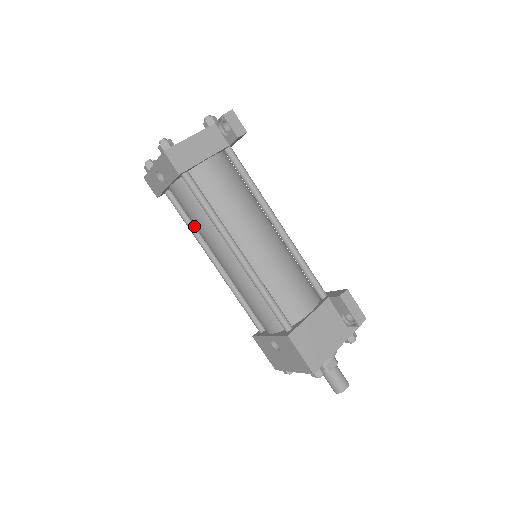
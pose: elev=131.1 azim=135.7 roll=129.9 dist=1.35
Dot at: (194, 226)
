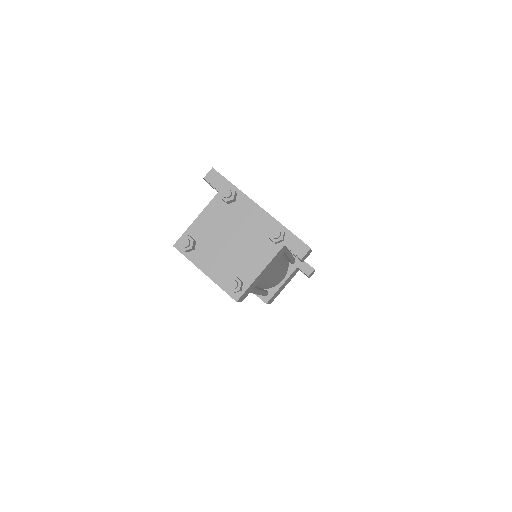
Dot at: occluded
